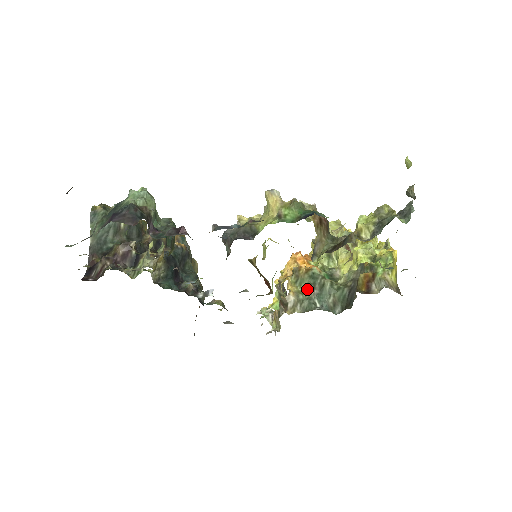
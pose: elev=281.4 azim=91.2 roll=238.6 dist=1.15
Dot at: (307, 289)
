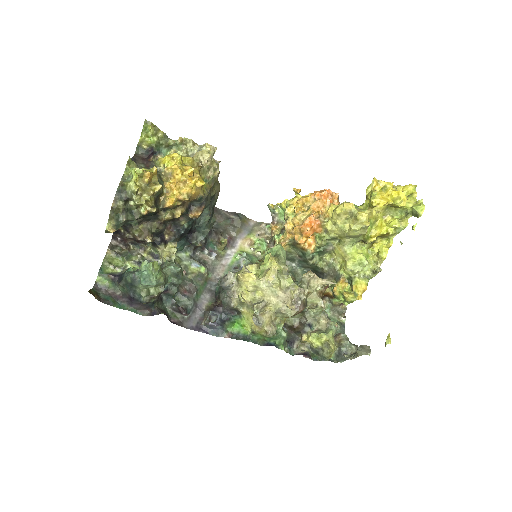
Dot at: (296, 252)
